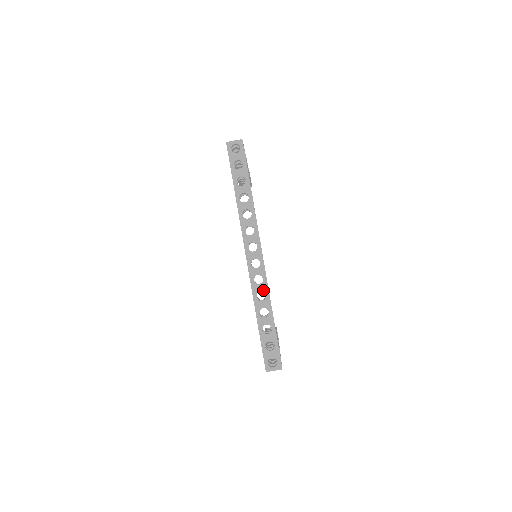
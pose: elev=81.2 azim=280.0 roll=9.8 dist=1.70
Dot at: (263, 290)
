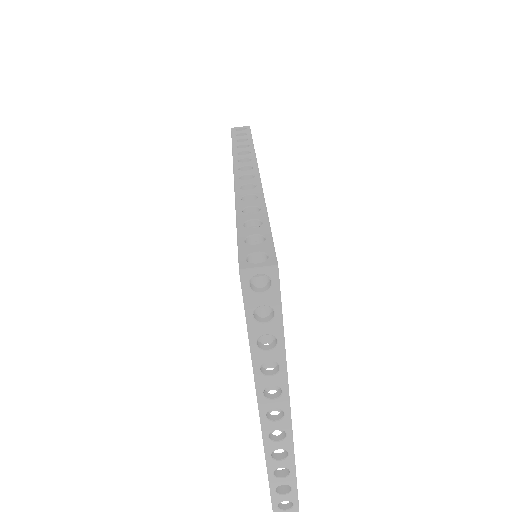
Dot at: (254, 193)
